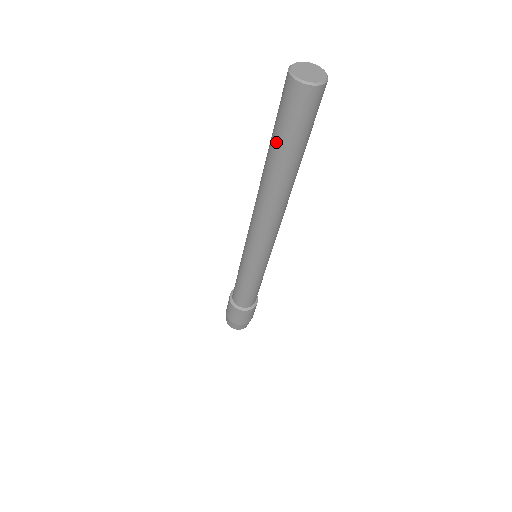
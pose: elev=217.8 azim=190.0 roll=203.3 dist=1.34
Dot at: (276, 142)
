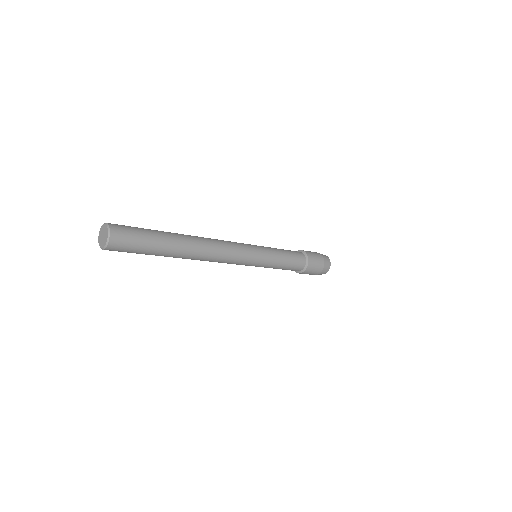
Dot at: occluded
